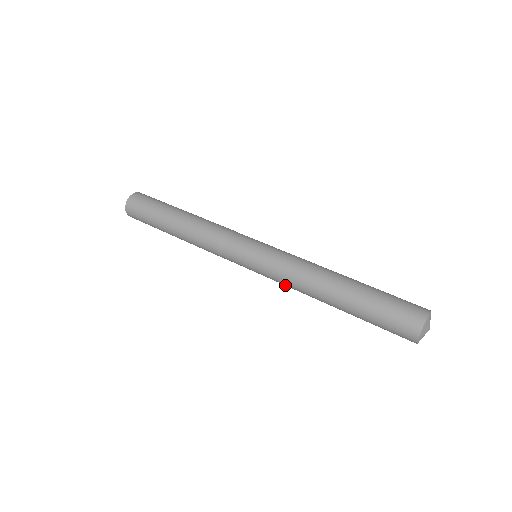
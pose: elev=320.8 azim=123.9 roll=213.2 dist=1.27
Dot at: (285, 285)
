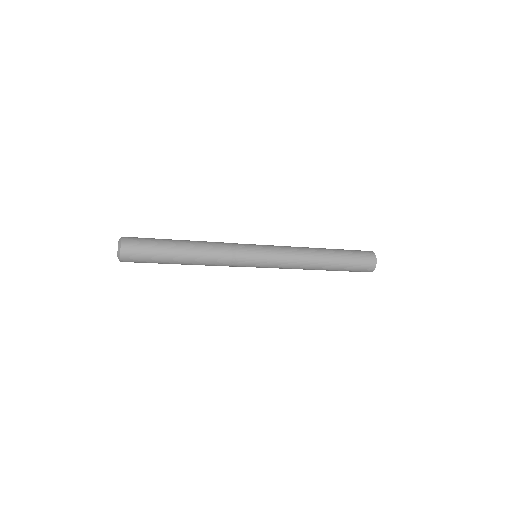
Dot at: (289, 258)
